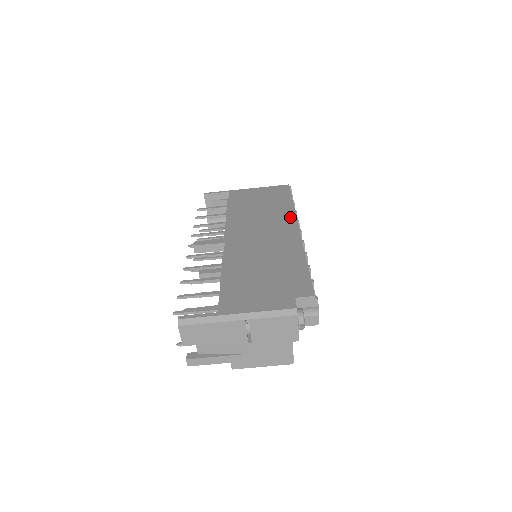
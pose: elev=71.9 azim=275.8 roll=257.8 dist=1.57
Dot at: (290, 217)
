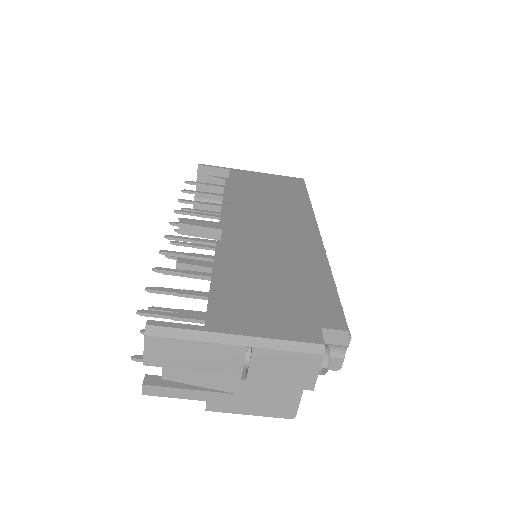
Dot at: (308, 217)
